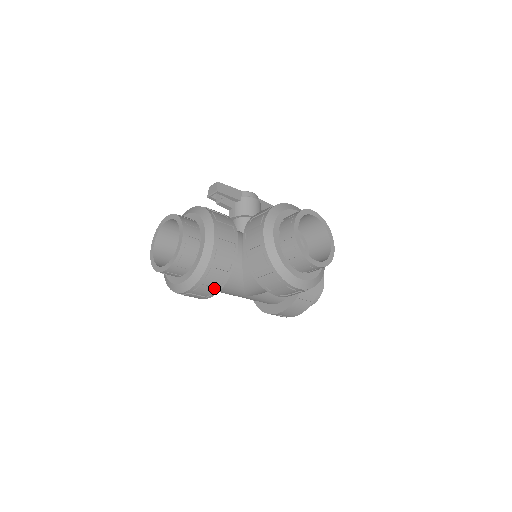
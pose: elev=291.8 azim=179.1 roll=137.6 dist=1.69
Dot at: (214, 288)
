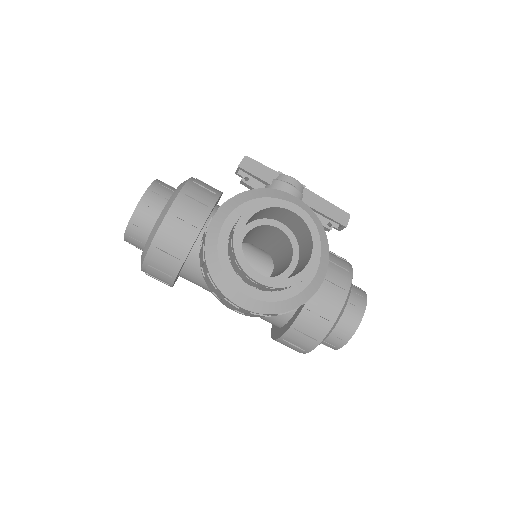
Dot at: (166, 275)
